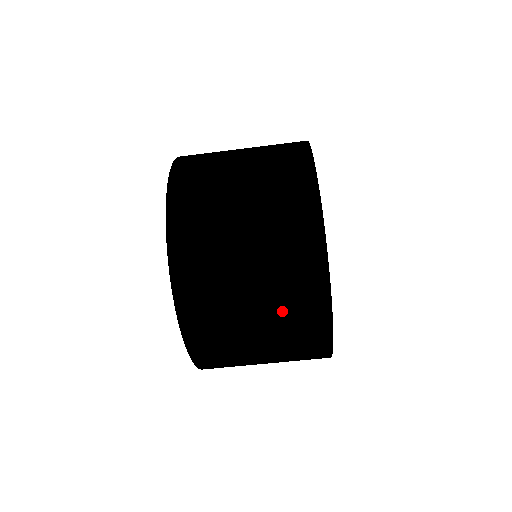
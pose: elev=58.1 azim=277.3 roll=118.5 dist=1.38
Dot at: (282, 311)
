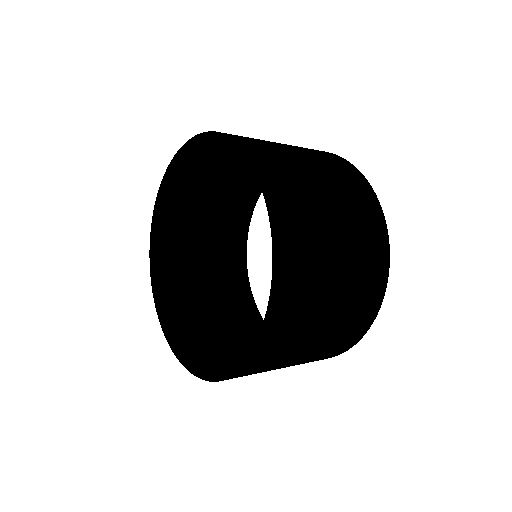
Dot at: occluded
